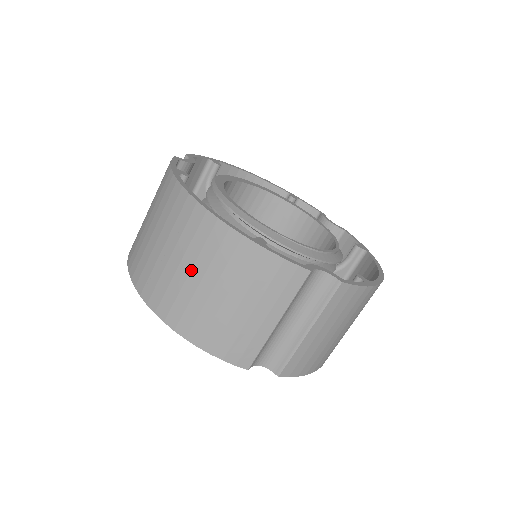
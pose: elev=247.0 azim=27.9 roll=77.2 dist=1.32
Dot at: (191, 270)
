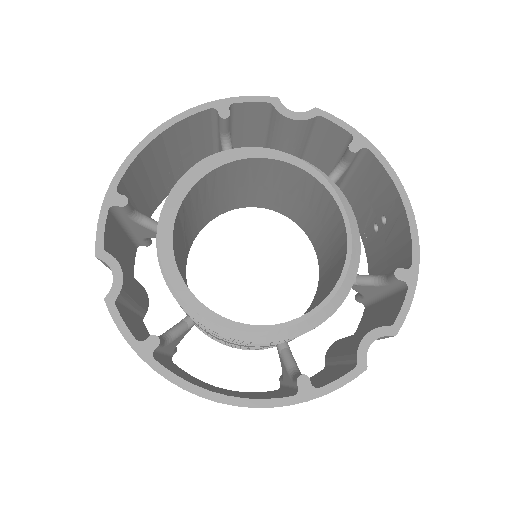
Dot at: occluded
